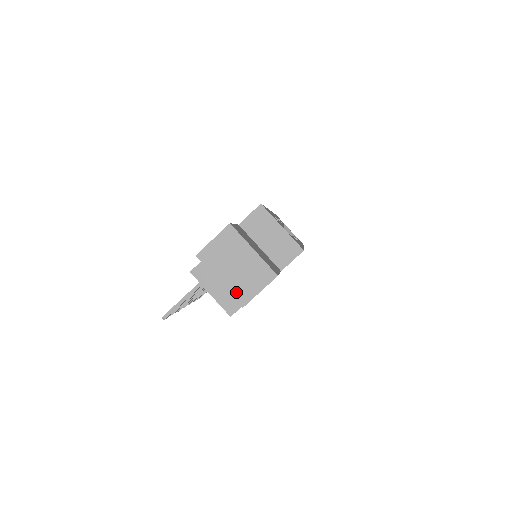
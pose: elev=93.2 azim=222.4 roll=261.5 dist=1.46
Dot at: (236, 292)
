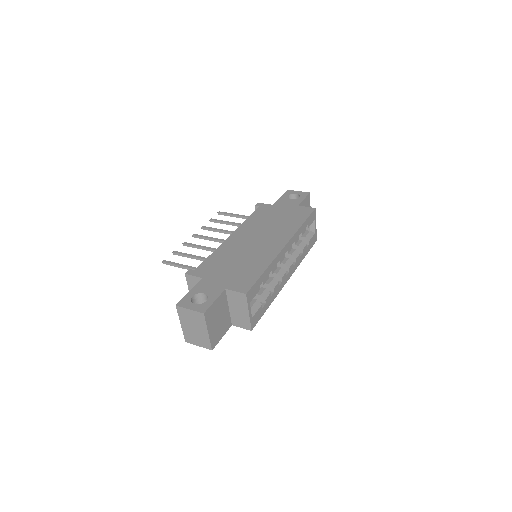
Dot at: (186, 335)
